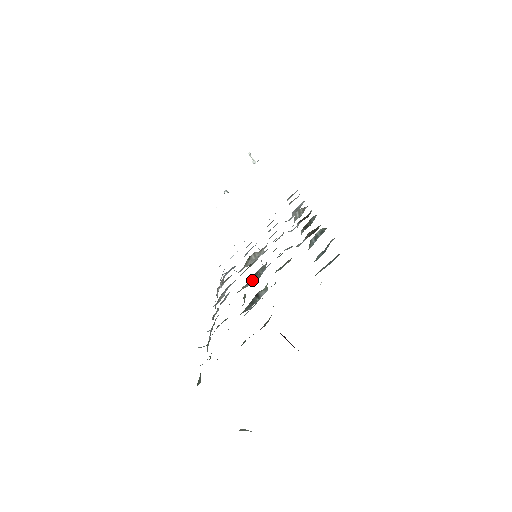
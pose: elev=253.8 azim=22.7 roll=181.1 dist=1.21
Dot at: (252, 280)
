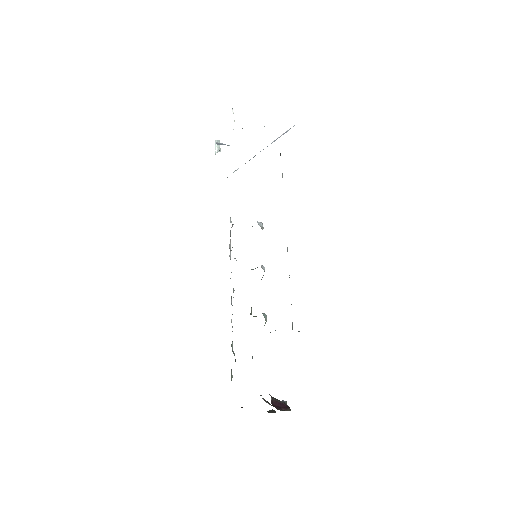
Dot at: occluded
